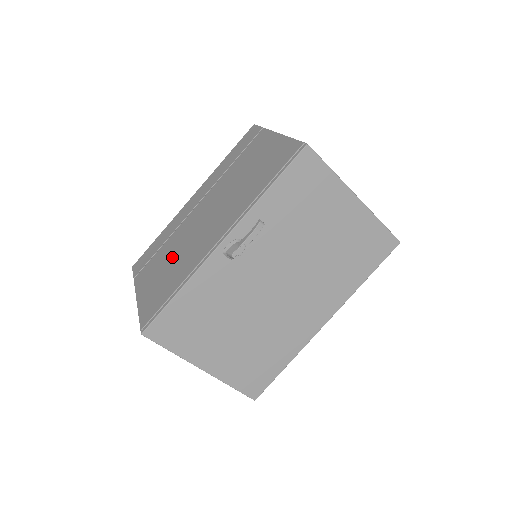
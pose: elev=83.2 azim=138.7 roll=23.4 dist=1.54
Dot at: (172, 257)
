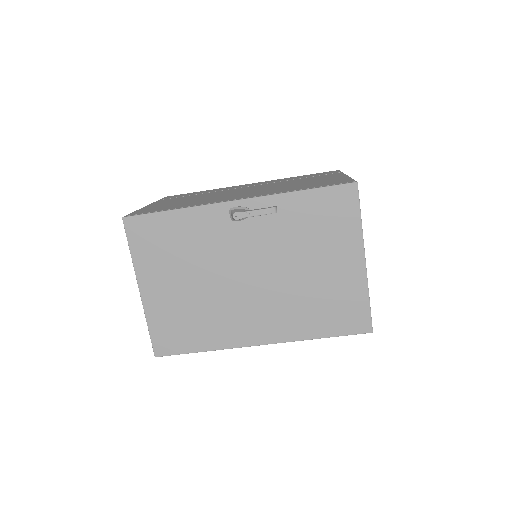
Dot at: (196, 198)
